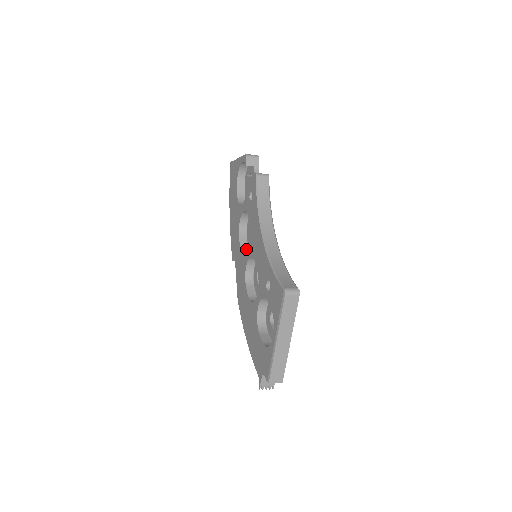
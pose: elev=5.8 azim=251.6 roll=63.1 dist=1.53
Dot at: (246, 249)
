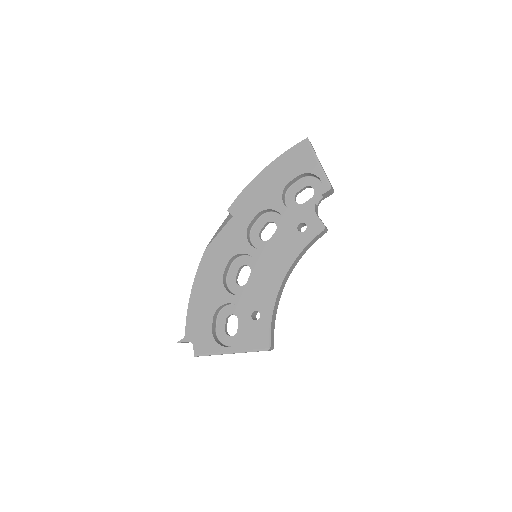
Dot at: (250, 229)
